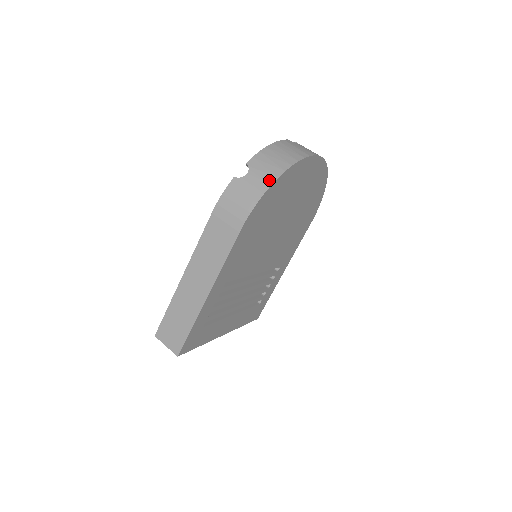
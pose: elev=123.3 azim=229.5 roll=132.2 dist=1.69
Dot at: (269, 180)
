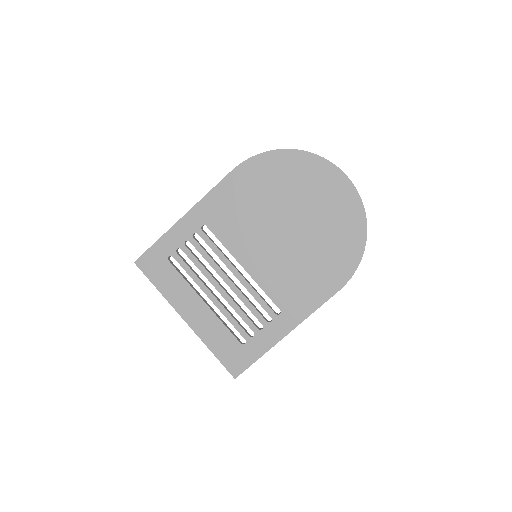
Dot at: (278, 150)
